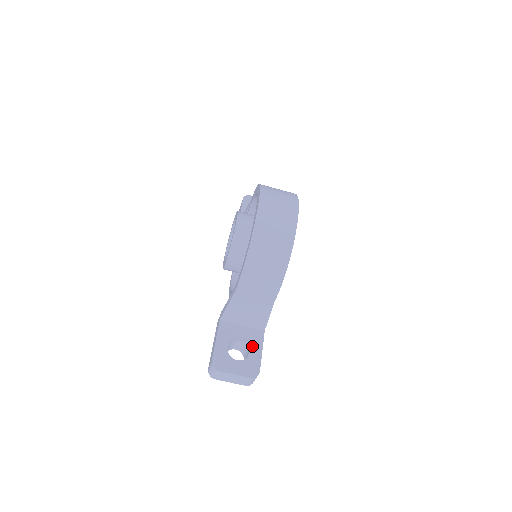
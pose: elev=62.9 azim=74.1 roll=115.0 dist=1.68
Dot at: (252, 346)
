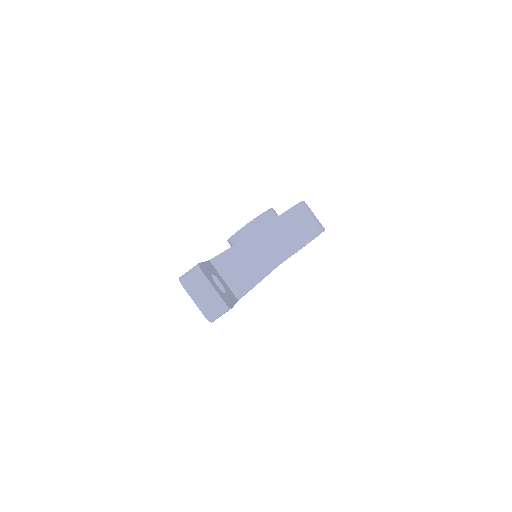
Dot at: (229, 294)
